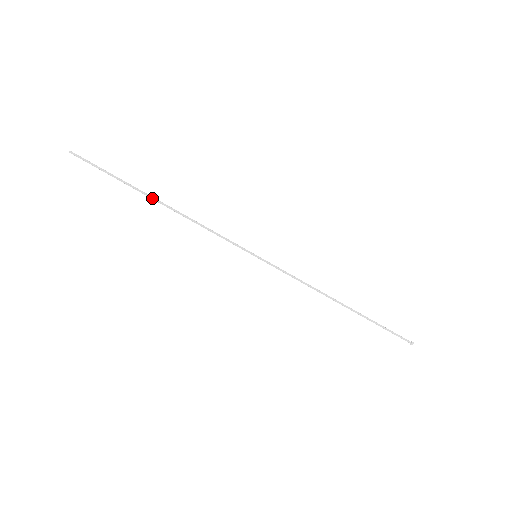
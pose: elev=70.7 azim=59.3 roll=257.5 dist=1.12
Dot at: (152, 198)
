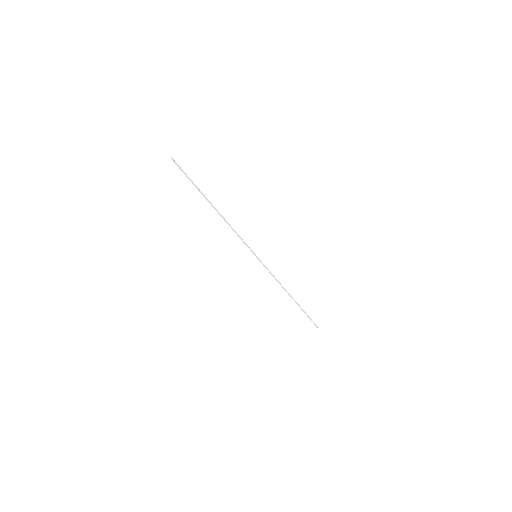
Dot at: occluded
